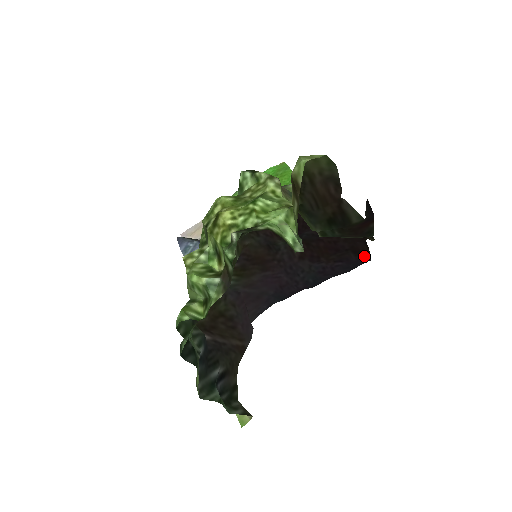
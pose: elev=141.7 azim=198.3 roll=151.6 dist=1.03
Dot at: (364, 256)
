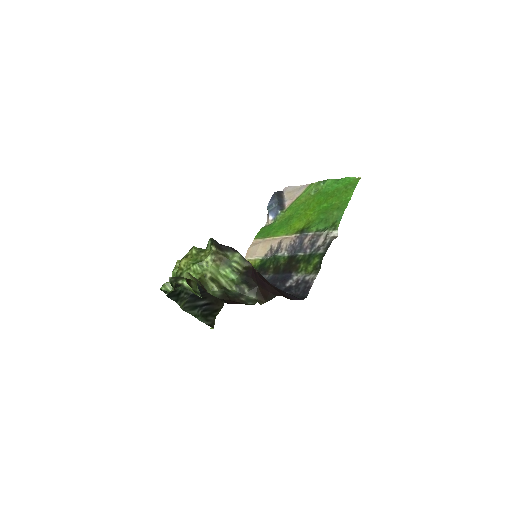
Dot at: (291, 298)
